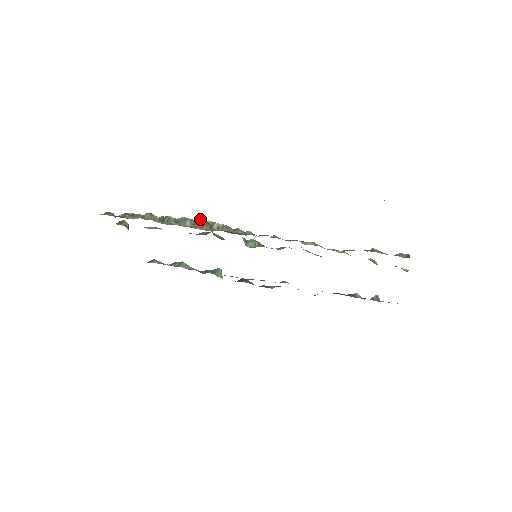
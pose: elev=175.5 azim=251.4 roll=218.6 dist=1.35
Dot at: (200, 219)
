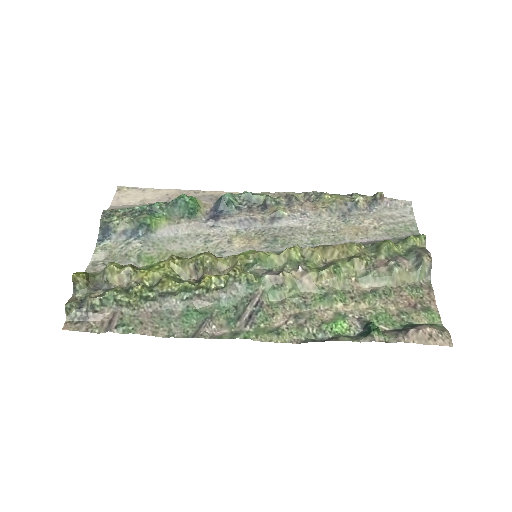
Dot at: (190, 287)
